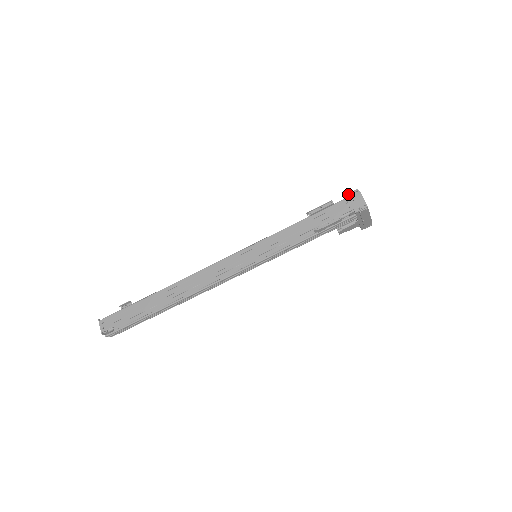
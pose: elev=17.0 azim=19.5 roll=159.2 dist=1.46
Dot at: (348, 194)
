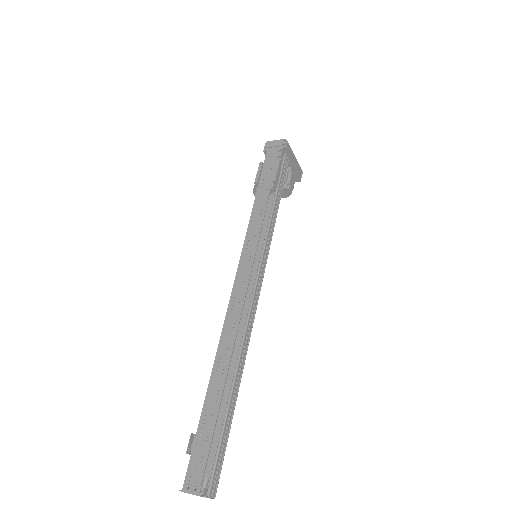
Dot at: (264, 150)
